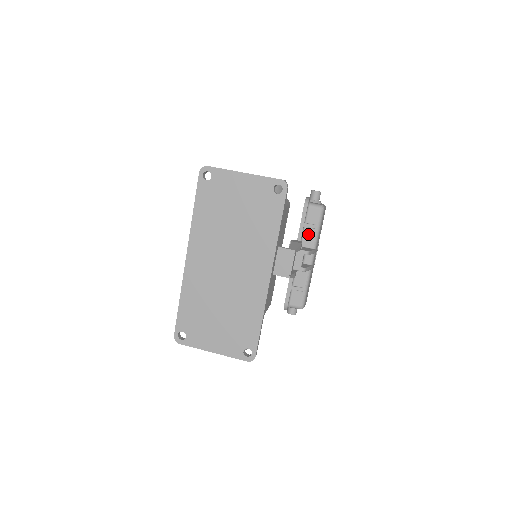
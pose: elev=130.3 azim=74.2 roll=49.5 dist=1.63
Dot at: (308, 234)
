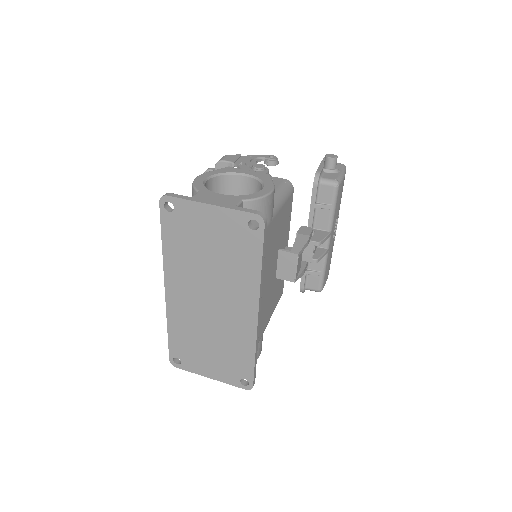
Dot at: (321, 215)
